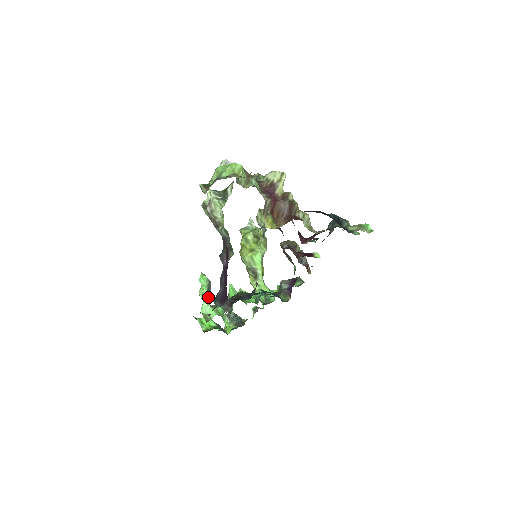
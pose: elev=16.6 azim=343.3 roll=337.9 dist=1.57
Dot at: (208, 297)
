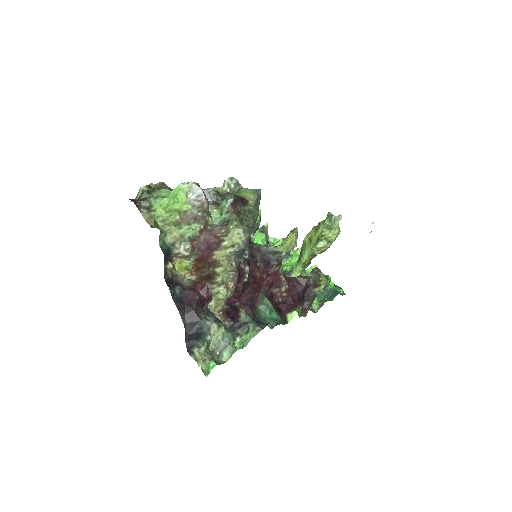
Dot at: occluded
